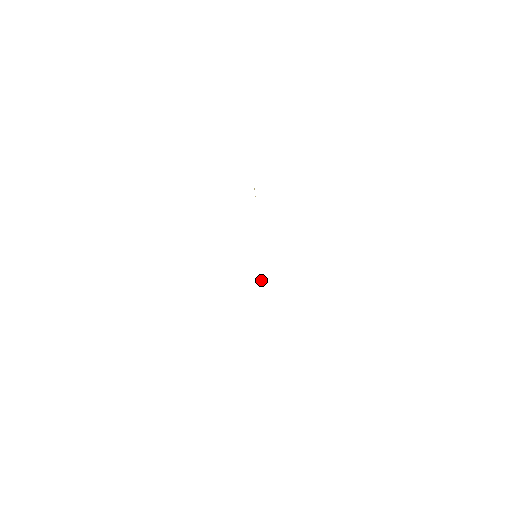
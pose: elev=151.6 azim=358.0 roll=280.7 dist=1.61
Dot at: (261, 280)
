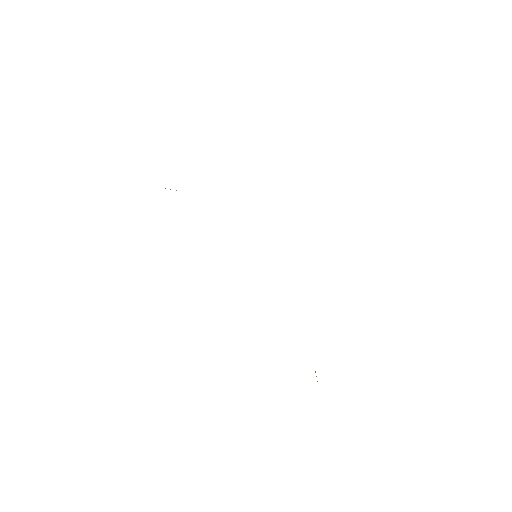
Dot at: occluded
